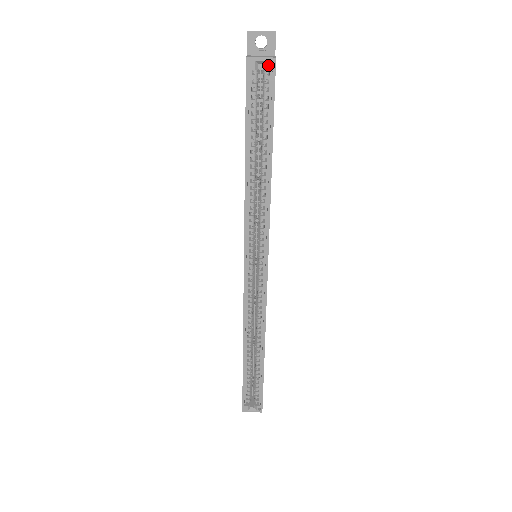
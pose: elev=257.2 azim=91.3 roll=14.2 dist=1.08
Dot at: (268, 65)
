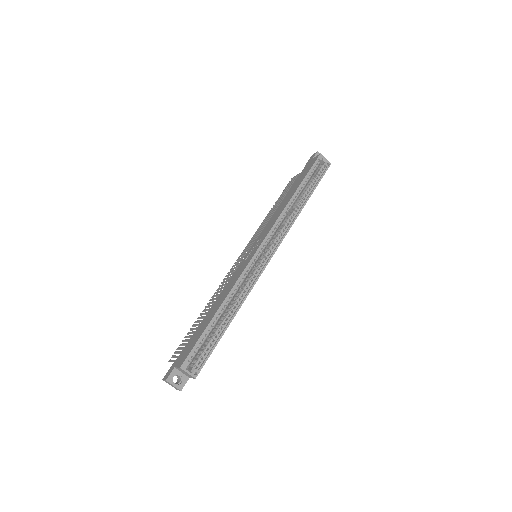
Dot at: (327, 163)
